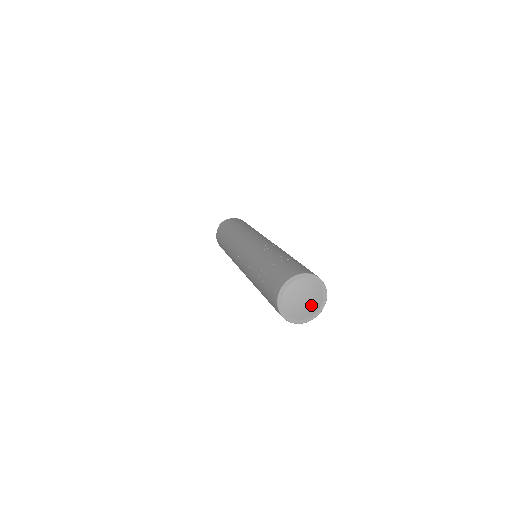
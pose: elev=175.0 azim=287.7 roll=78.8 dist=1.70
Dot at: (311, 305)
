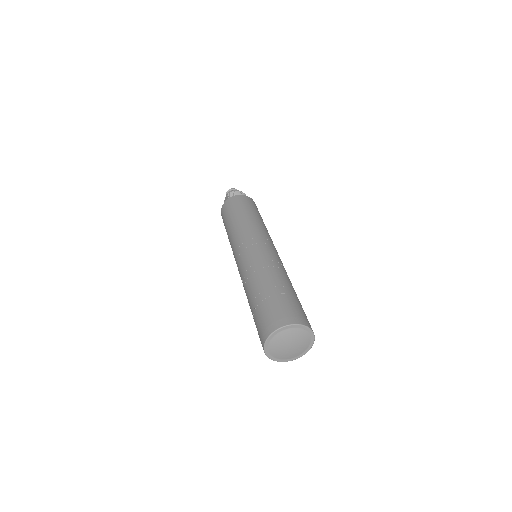
Dot at: (295, 350)
